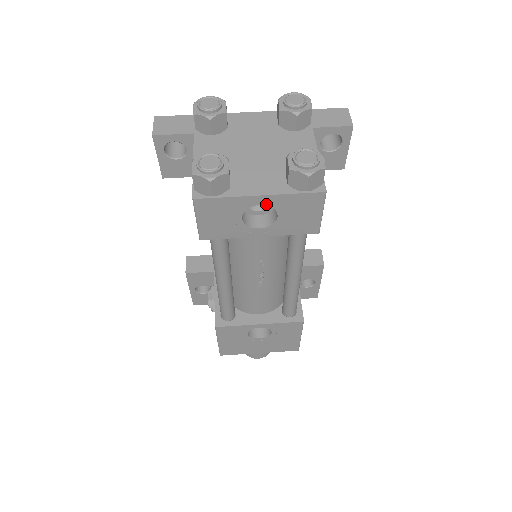
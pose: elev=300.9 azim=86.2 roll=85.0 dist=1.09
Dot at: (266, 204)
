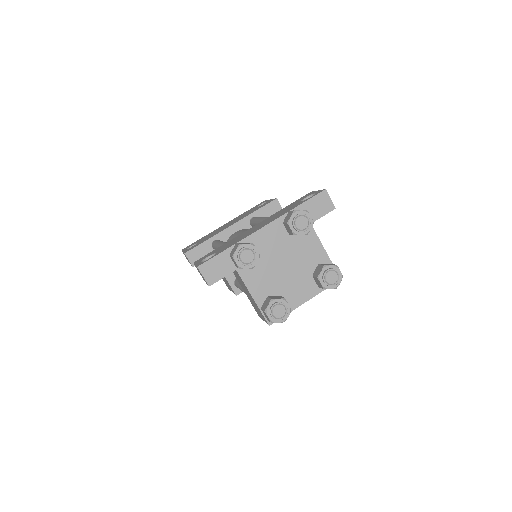
Dot at: occluded
